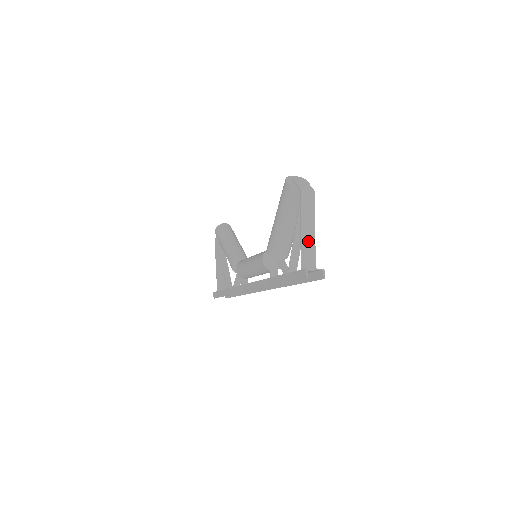
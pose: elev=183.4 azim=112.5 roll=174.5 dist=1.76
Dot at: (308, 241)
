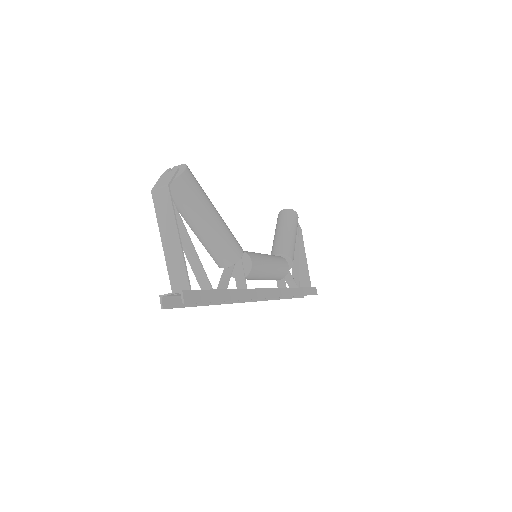
Dot at: (173, 254)
